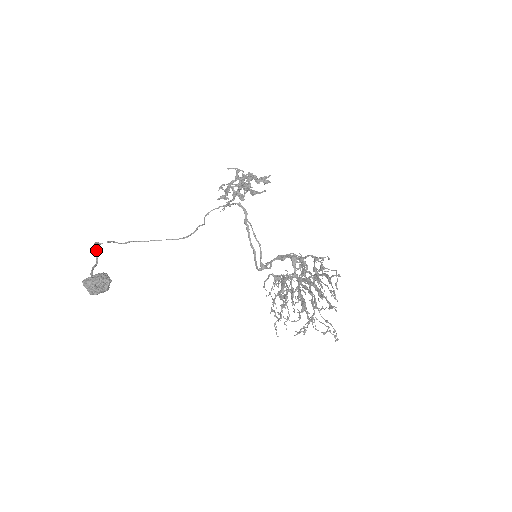
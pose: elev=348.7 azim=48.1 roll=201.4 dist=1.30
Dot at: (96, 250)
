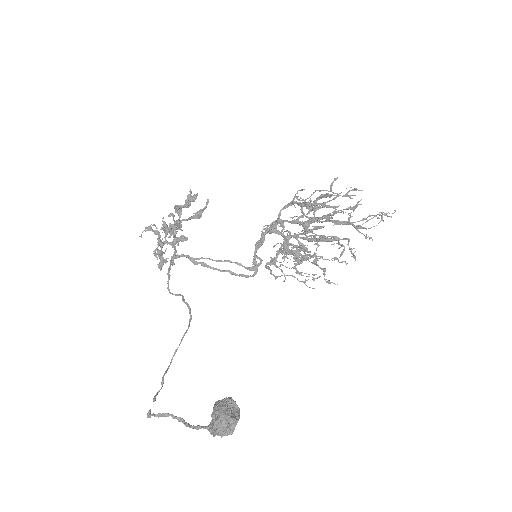
Dot at: (164, 414)
